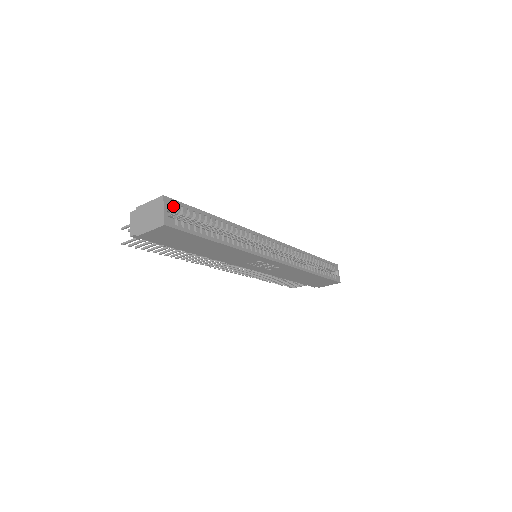
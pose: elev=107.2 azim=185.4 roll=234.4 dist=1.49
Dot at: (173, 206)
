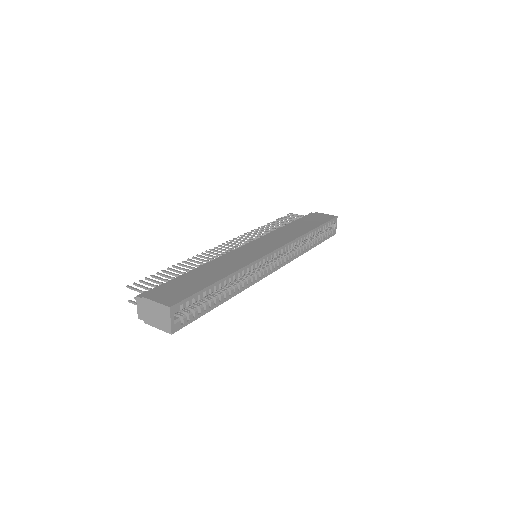
Dot at: (179, 309)
